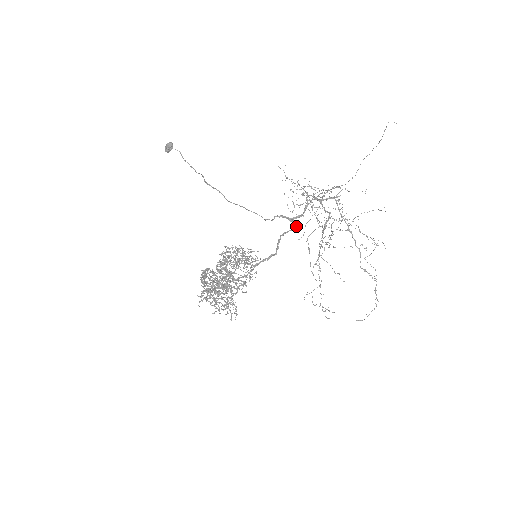
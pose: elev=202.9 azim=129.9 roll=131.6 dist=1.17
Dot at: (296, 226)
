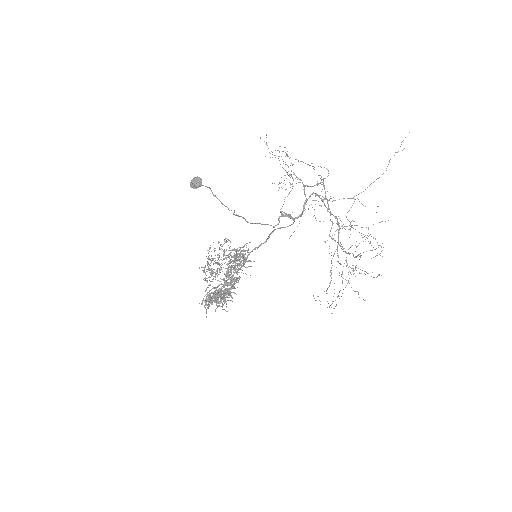
Dot at: occluded
